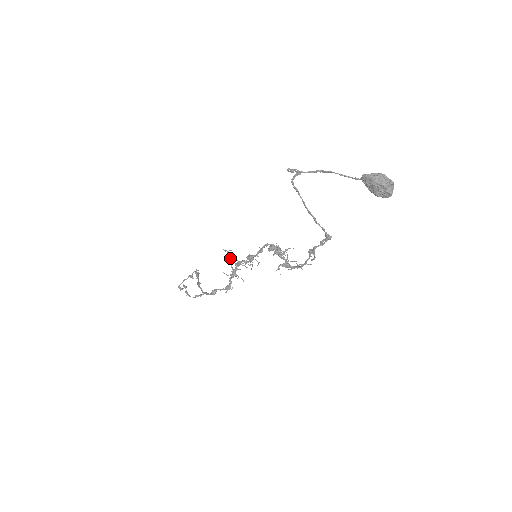
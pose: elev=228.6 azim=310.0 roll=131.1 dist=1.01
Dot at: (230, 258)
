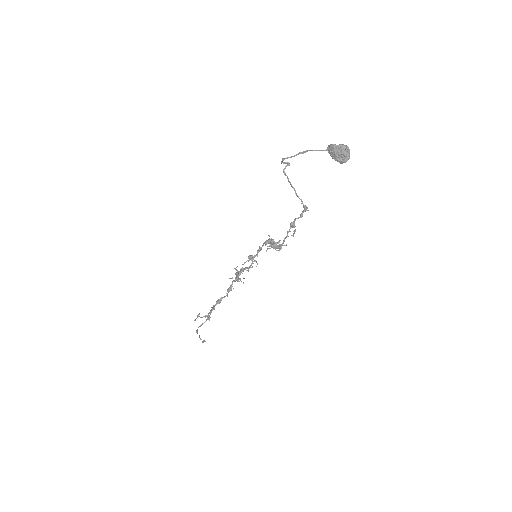
Dot at: (238, 273)
